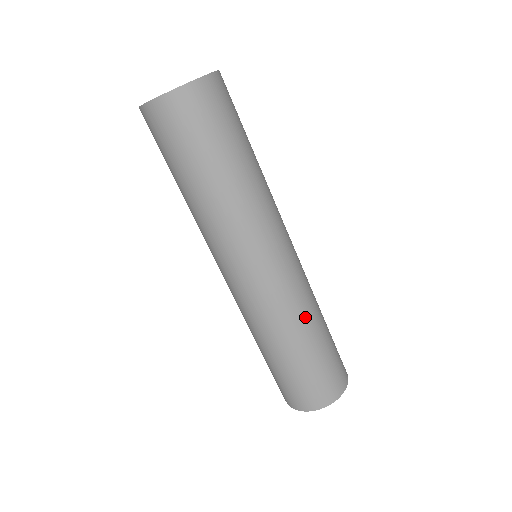
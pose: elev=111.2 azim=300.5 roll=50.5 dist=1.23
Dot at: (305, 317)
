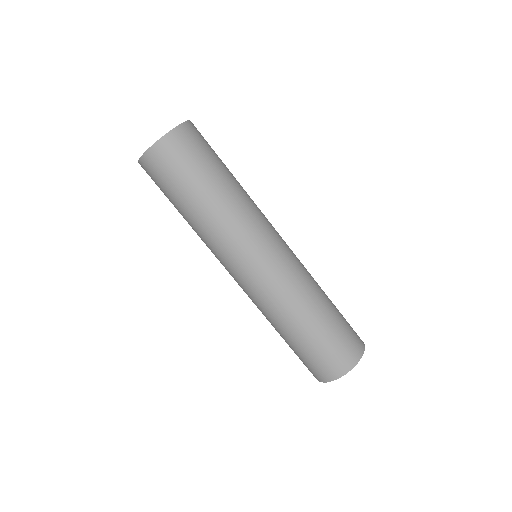
Dot at: (314, 281)
